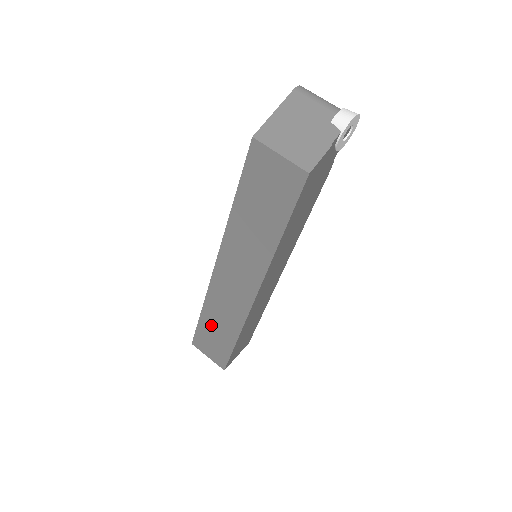
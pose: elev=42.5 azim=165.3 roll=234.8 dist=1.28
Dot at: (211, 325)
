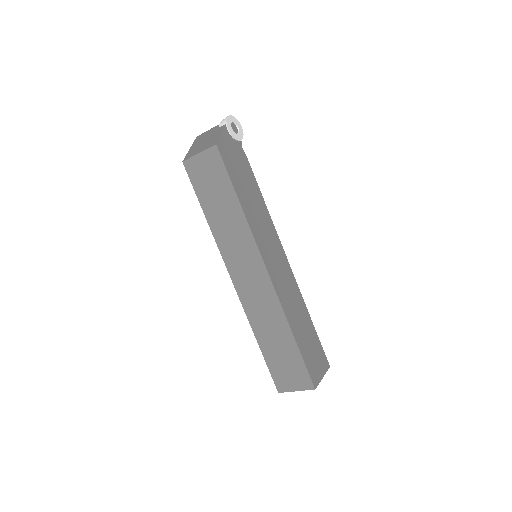
Dot at: (271, 347)
